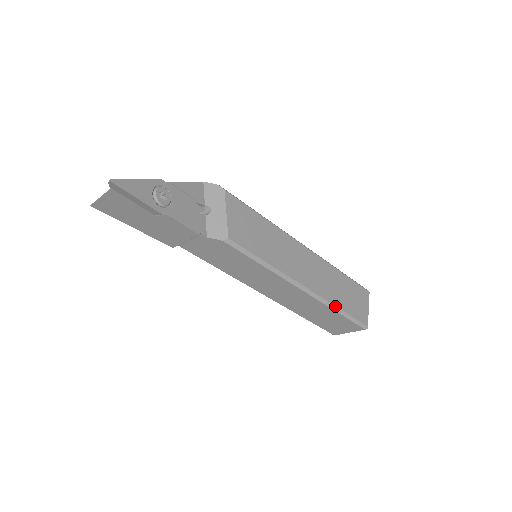
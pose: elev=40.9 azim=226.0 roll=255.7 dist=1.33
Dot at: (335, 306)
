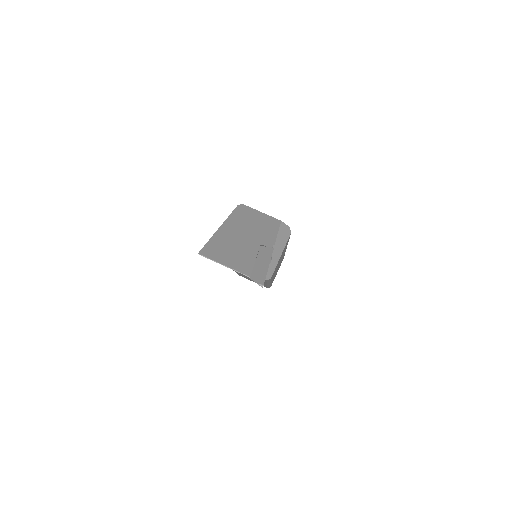
Dot at: occluded
